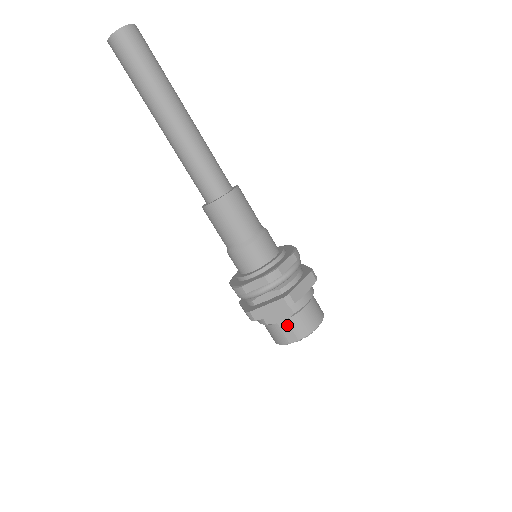
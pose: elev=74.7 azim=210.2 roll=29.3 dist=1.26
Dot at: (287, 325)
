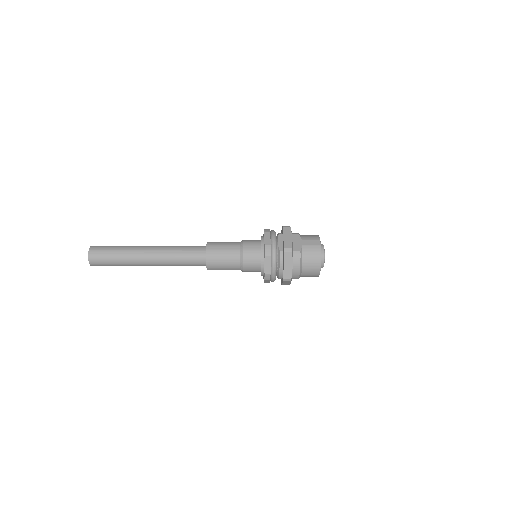
Dot at: occluded
